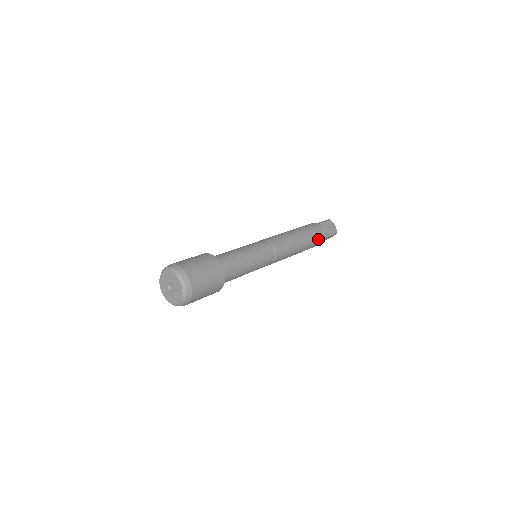
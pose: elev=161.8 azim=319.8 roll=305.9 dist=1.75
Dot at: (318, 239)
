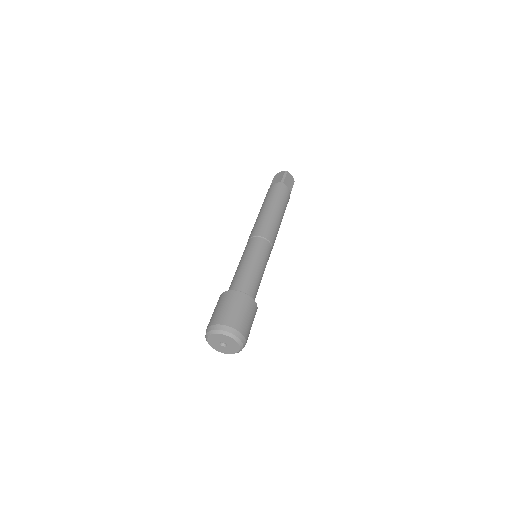
Dot at: occluded
